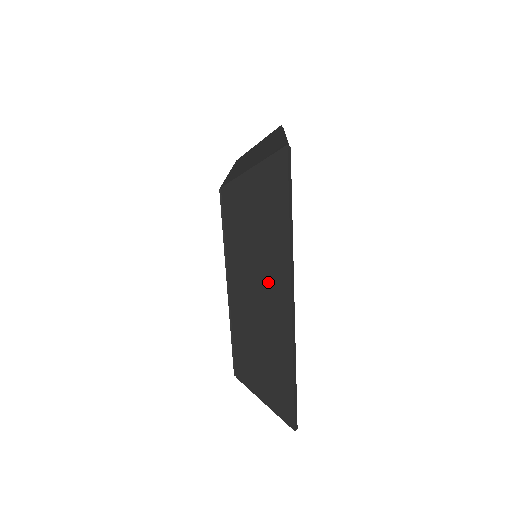
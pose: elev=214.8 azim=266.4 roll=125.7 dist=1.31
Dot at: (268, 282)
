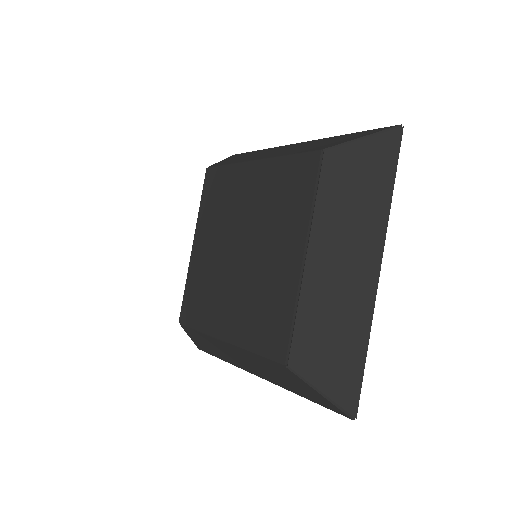
Dot at: (258, 371)
